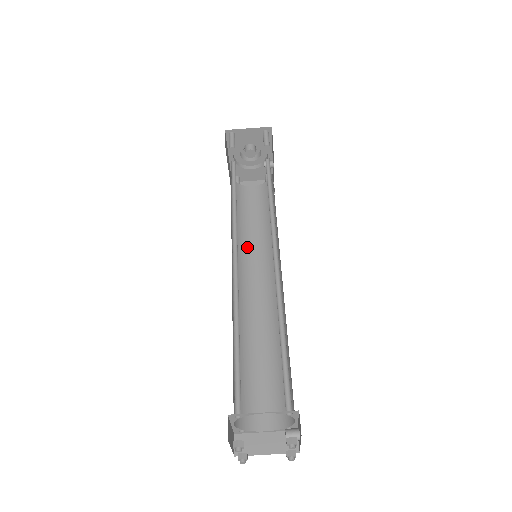
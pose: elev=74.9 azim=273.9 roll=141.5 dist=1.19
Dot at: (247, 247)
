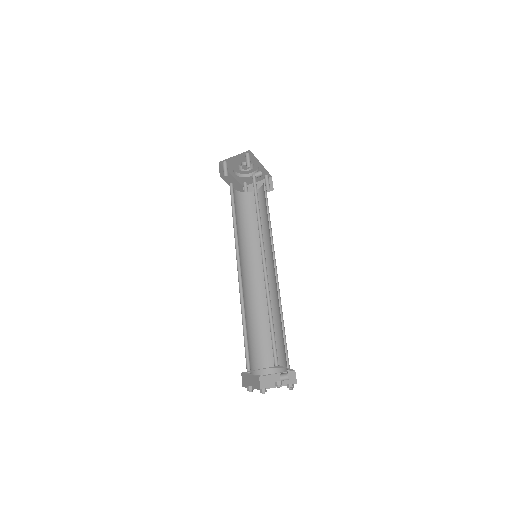
Dot at: (255, 245)
